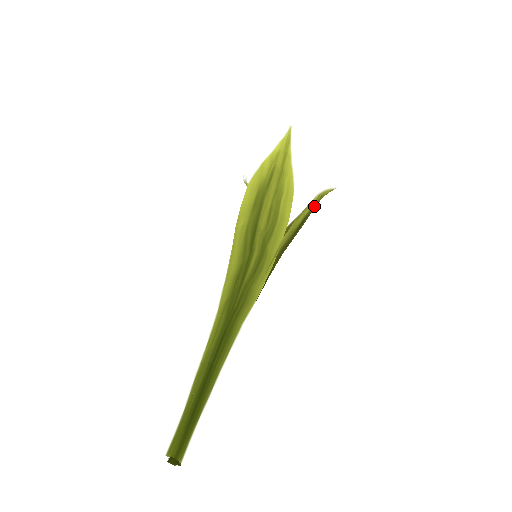
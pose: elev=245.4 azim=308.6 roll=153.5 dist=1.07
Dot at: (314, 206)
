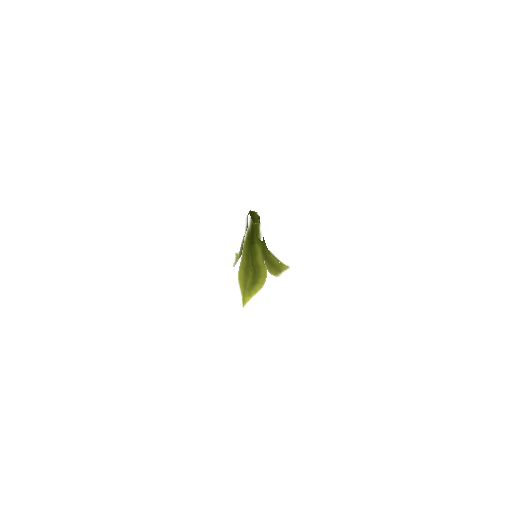
Dot at: (279, 262)
